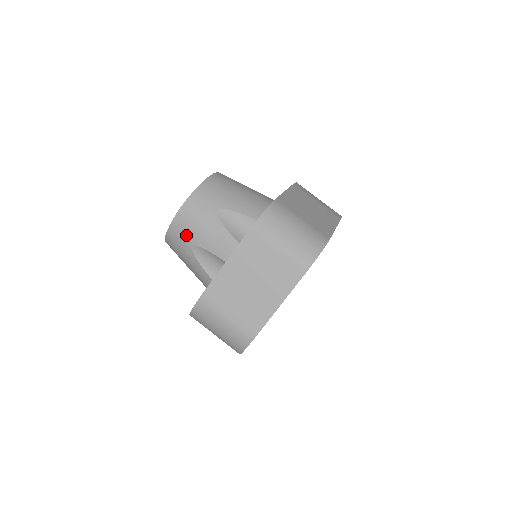
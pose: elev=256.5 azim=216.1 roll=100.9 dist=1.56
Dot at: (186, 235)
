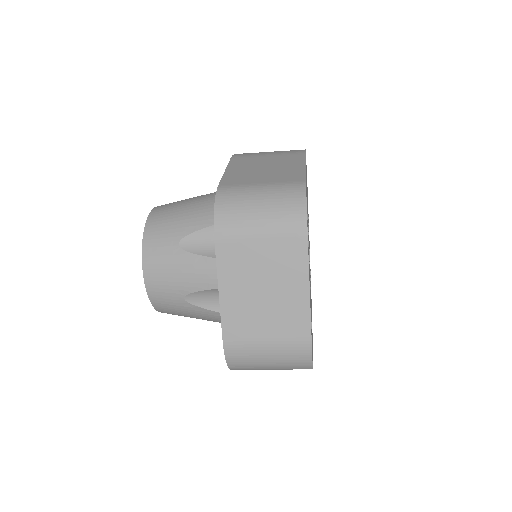
Dot at: (169, 292)
